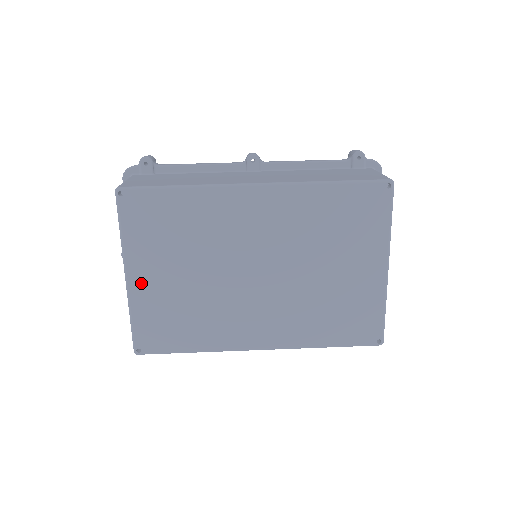
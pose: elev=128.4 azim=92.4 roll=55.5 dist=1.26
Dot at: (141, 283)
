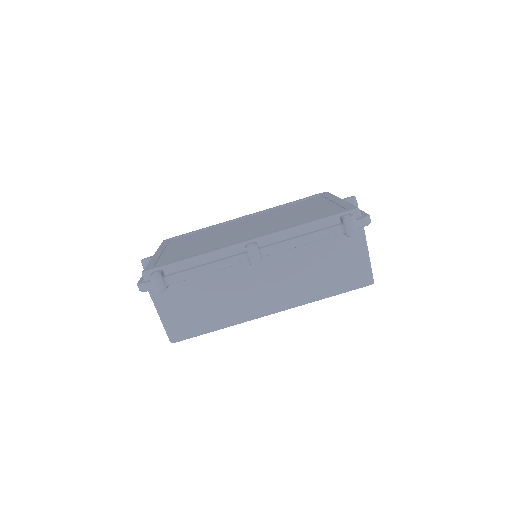
Dot at: occluded
